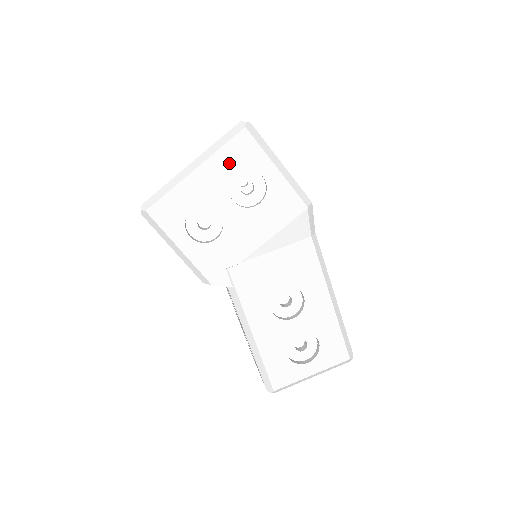
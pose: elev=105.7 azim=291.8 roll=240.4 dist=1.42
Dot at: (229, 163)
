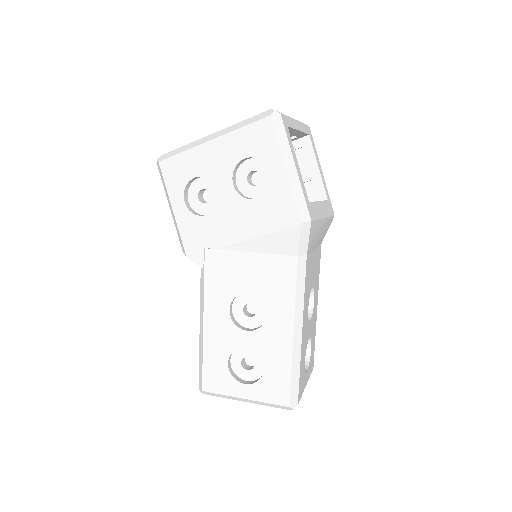
Dot at: (243, 146)
